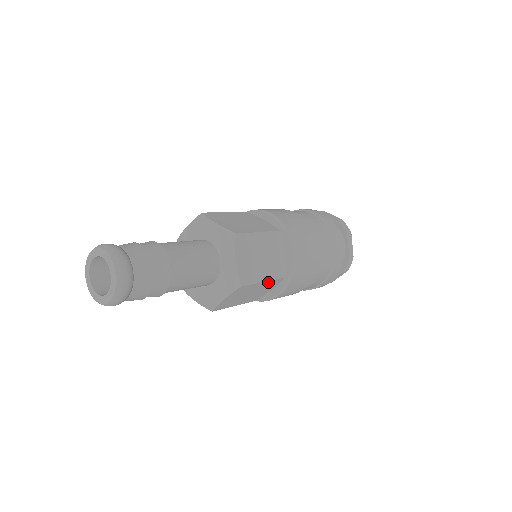
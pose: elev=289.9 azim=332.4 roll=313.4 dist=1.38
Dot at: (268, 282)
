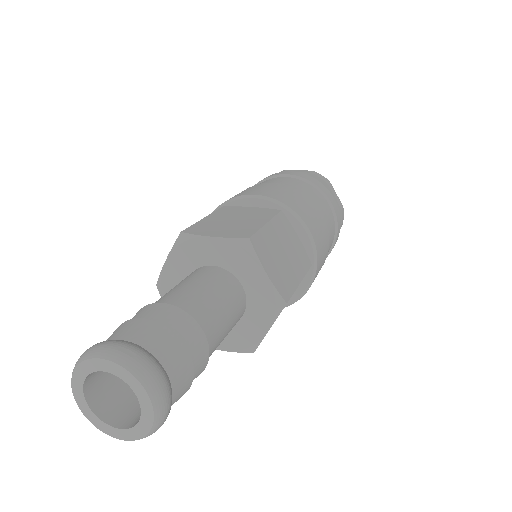
Dot at: occluded
